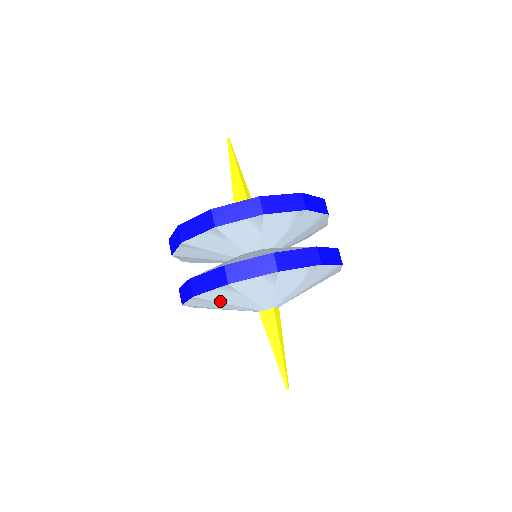
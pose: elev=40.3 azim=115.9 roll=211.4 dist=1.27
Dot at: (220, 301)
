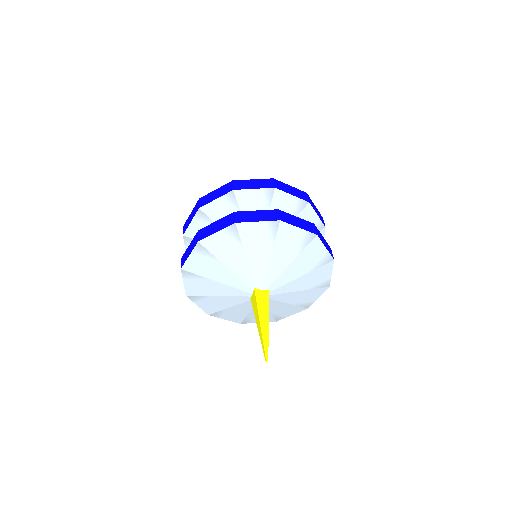
Dot at: (246, 246)
